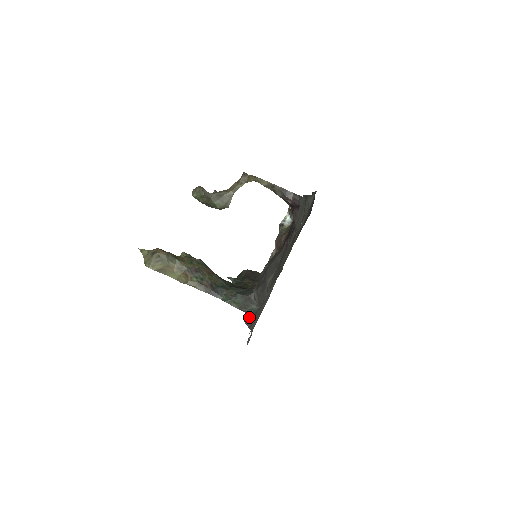
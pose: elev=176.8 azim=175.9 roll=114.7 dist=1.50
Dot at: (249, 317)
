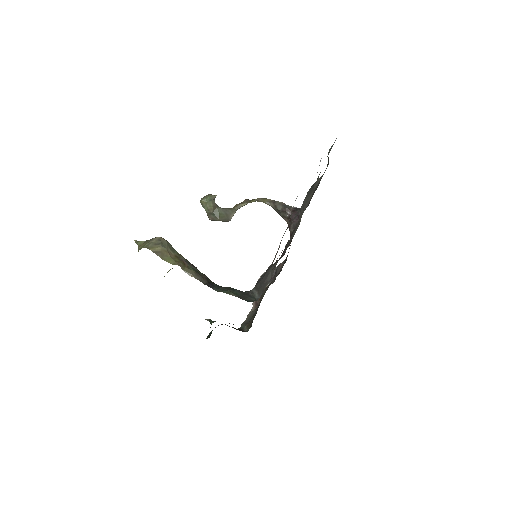
Dot at: occluded
